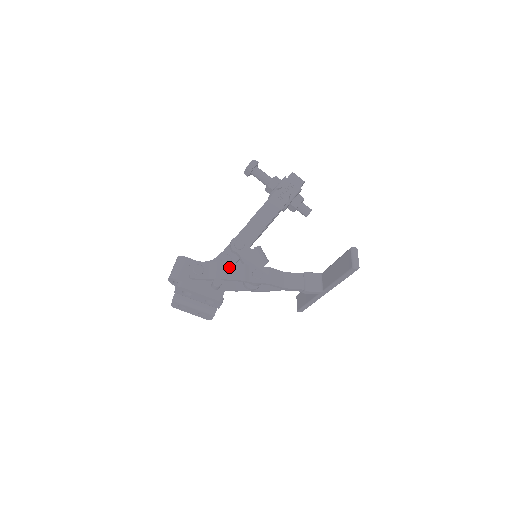
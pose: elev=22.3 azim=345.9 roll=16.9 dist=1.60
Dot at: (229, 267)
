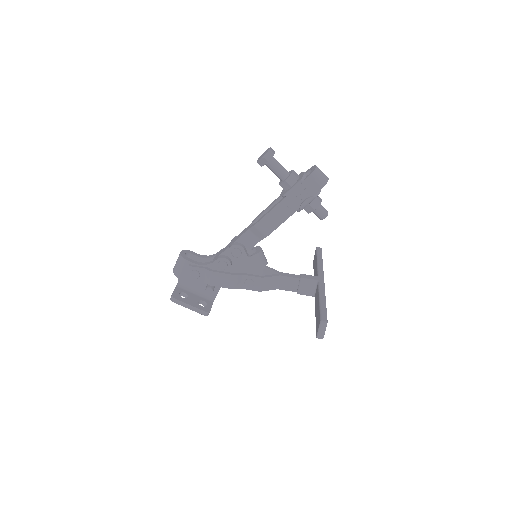
Dot at: (222, 277)
